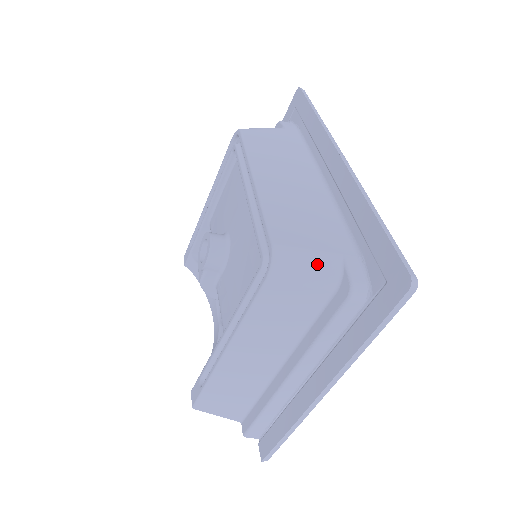
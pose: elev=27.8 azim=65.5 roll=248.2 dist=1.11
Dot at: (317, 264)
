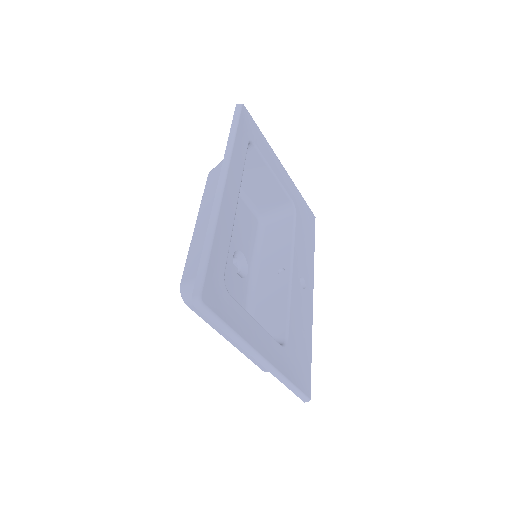
Dot at: occluded
